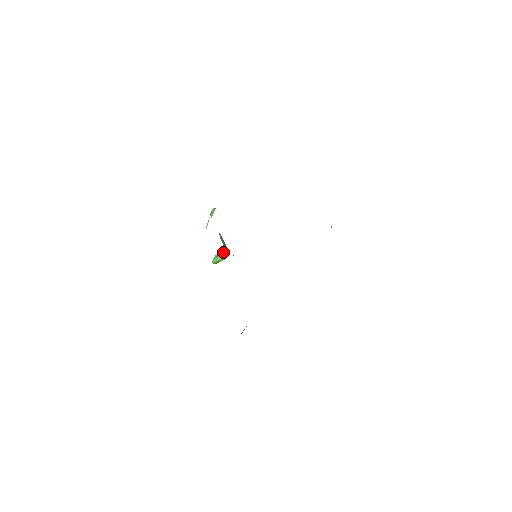
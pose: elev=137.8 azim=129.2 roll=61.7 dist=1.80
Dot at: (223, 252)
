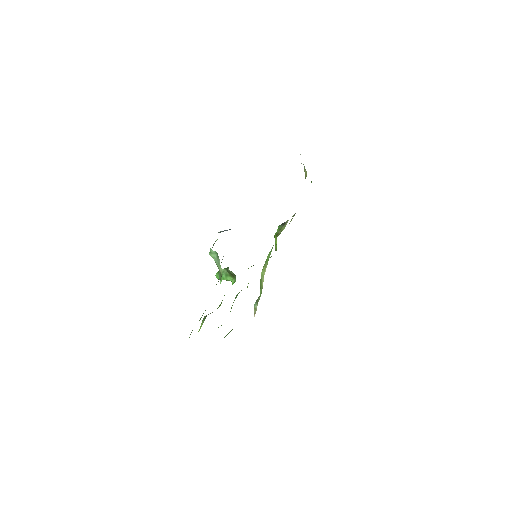
Dot at: (231, 277)
